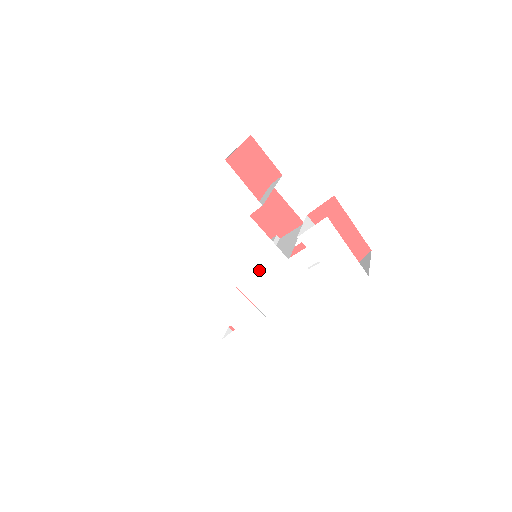
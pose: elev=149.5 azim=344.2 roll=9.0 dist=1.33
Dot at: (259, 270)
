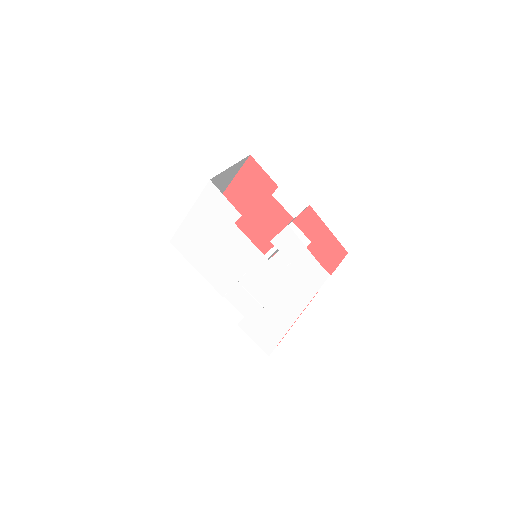
Dot at: (250, 268)
